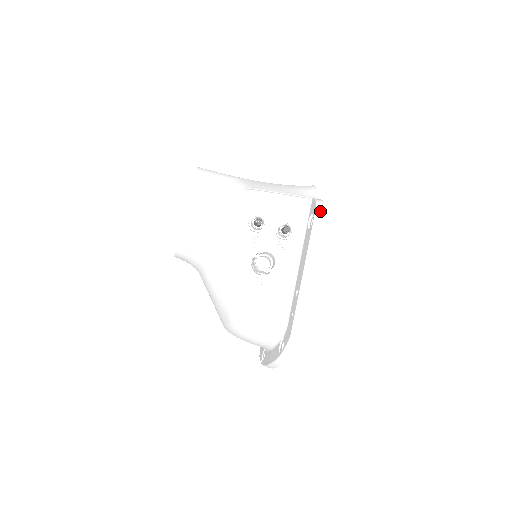
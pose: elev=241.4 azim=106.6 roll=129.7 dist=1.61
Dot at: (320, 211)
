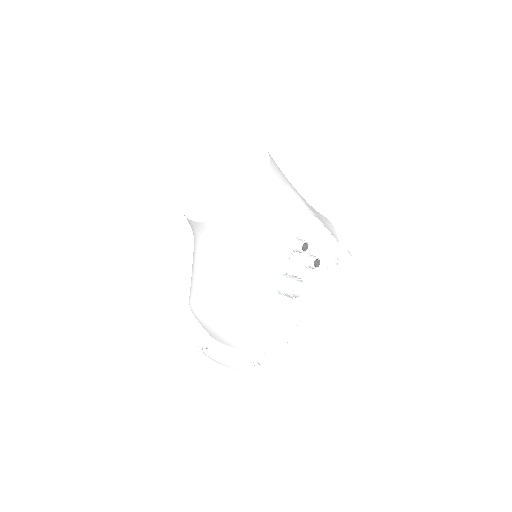
Dot at: (348, 263)
